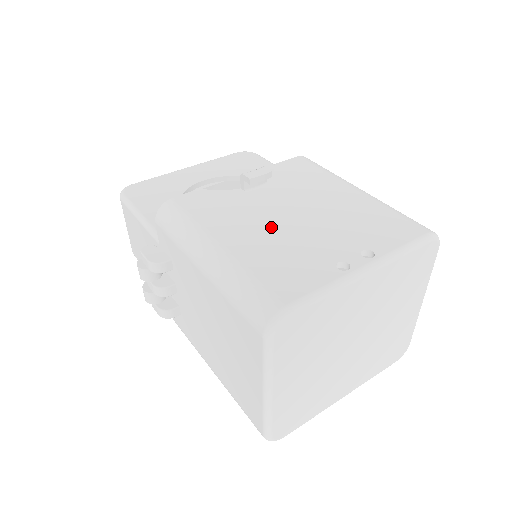
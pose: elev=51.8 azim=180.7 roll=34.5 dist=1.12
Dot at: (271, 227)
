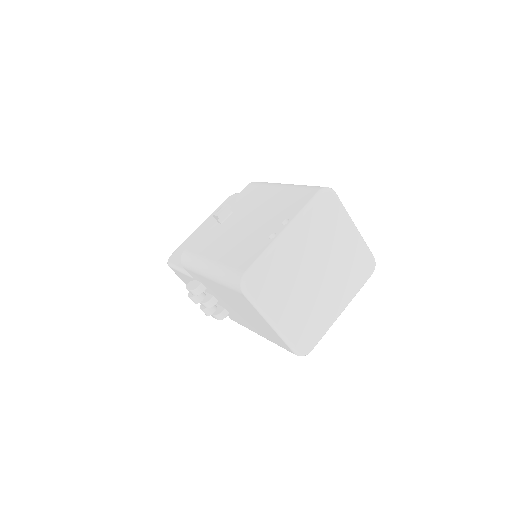
Dot at: (236, 236)
